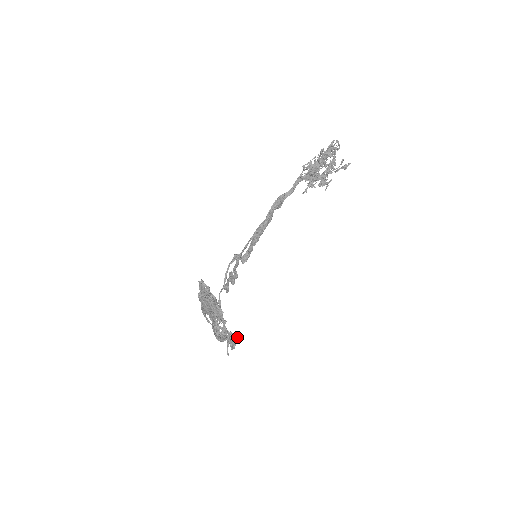
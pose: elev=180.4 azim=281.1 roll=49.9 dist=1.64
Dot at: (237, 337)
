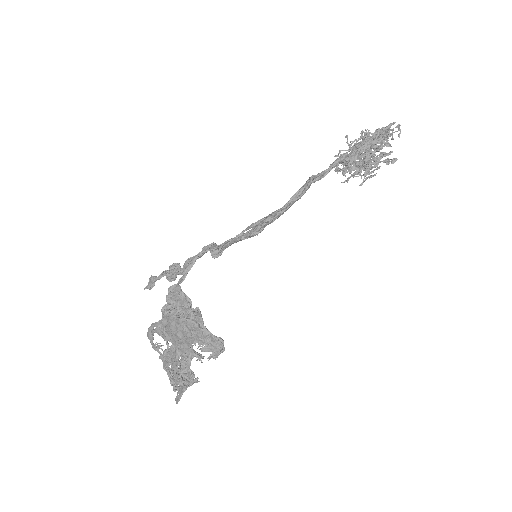
Dot at: (194, 374)
